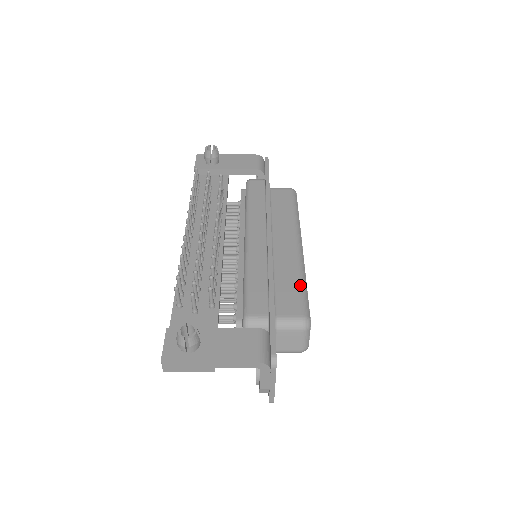
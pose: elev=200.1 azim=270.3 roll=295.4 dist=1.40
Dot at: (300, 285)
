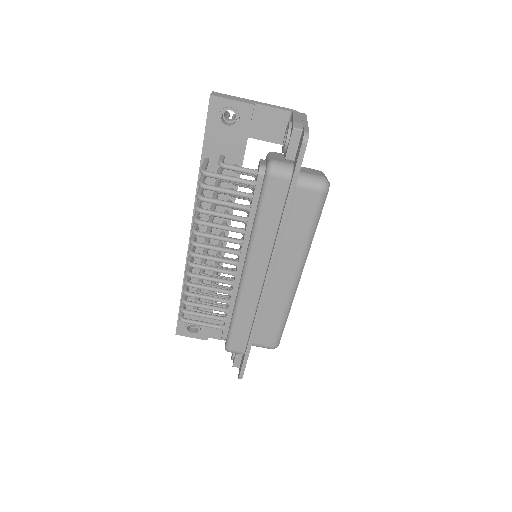
Dot at: occluded
